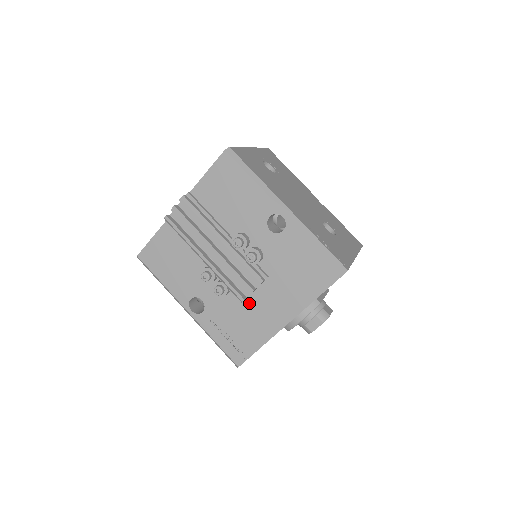
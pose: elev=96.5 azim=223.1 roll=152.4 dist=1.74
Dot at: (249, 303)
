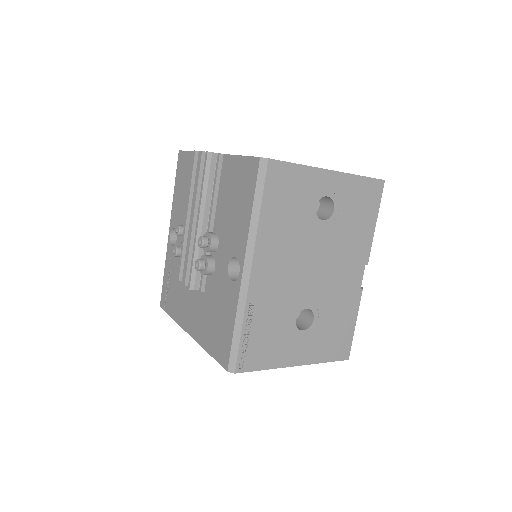
Dot at: occluded
